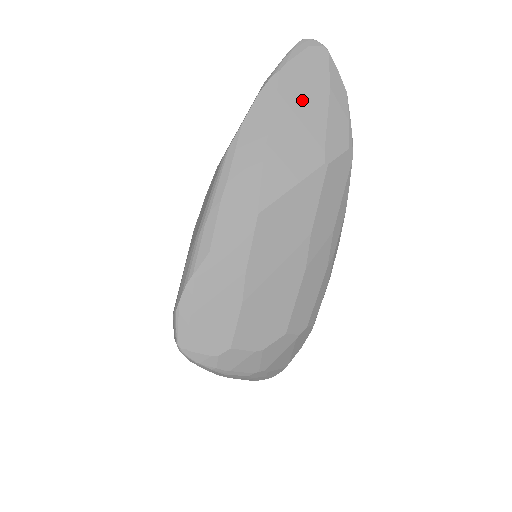
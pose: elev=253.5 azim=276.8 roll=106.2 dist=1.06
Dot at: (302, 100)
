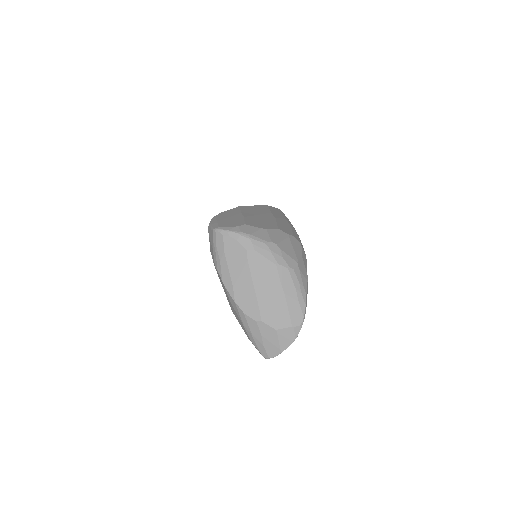
Dot at: occluded
